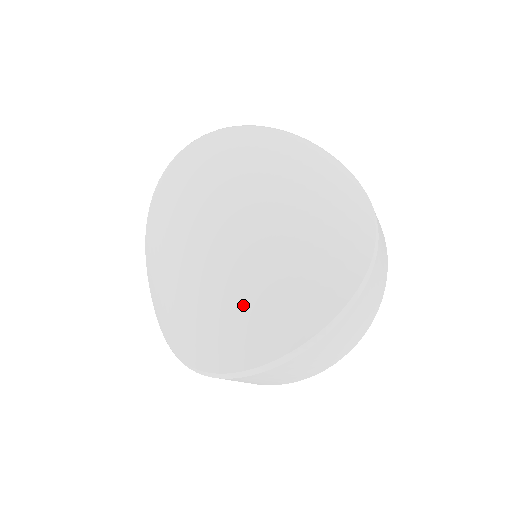
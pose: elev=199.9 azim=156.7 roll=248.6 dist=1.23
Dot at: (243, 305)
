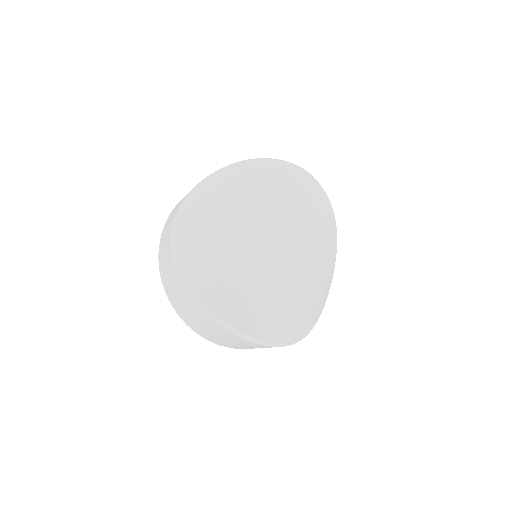
Dot at: (253, 289)
